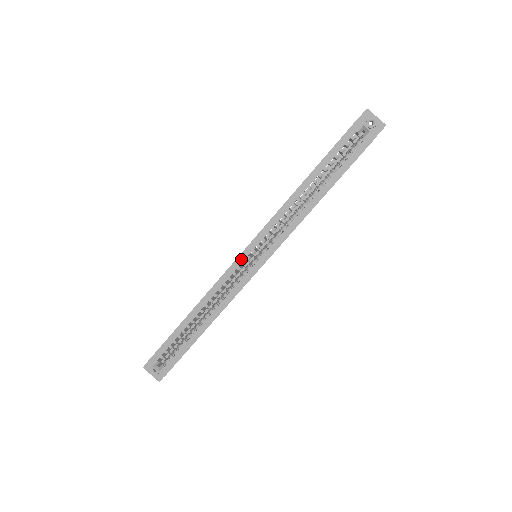
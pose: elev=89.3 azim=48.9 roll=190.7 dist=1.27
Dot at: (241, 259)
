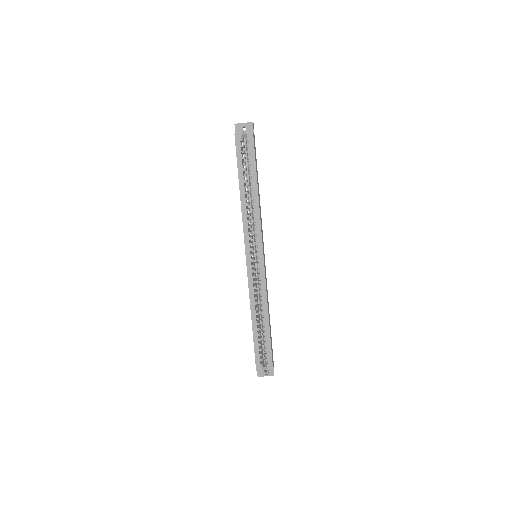
Dot at: (249, 265)
